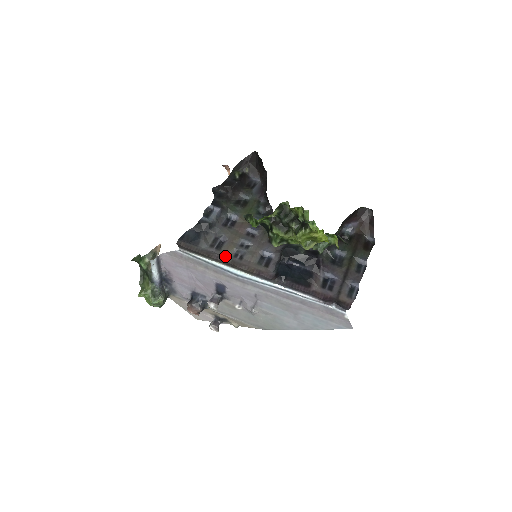
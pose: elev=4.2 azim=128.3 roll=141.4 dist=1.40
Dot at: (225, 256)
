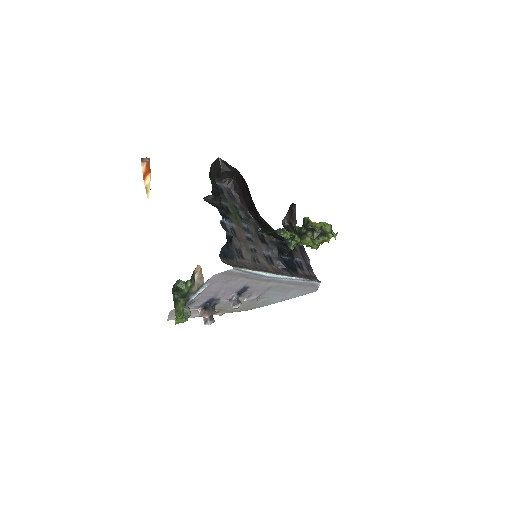
Dot at: (253, 263)
